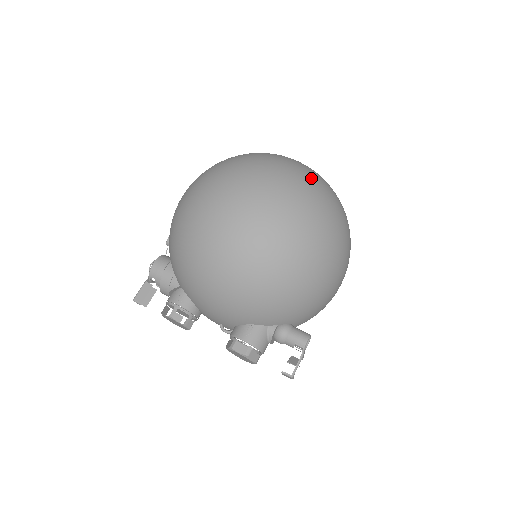
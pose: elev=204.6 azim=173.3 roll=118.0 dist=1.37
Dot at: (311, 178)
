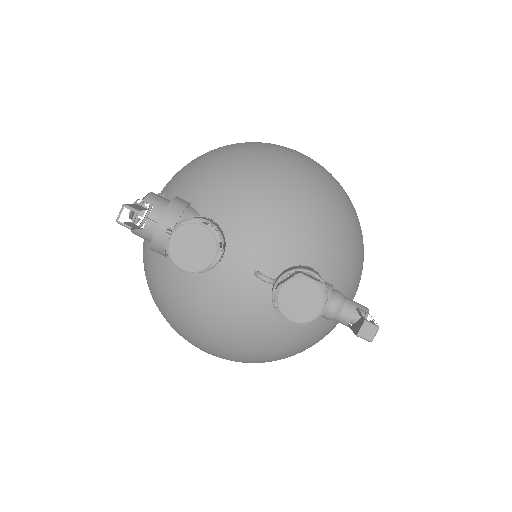
Dot at: occluded
